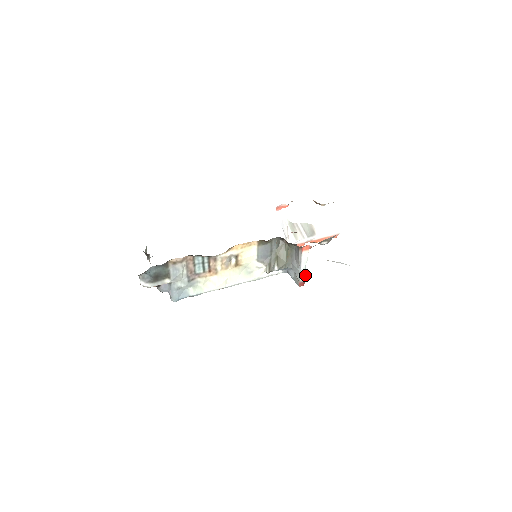
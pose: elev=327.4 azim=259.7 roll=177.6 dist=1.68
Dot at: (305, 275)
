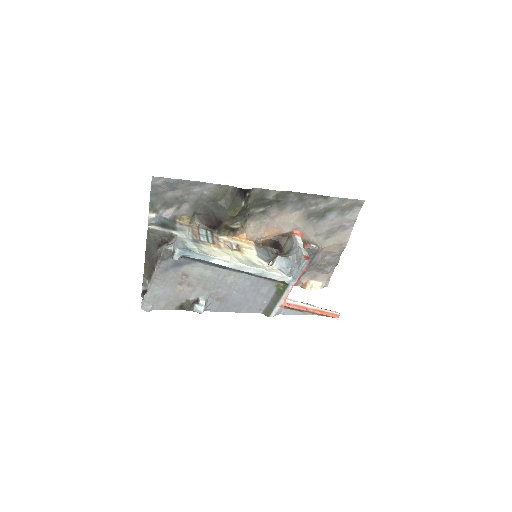
Dot at: (306, 252)
